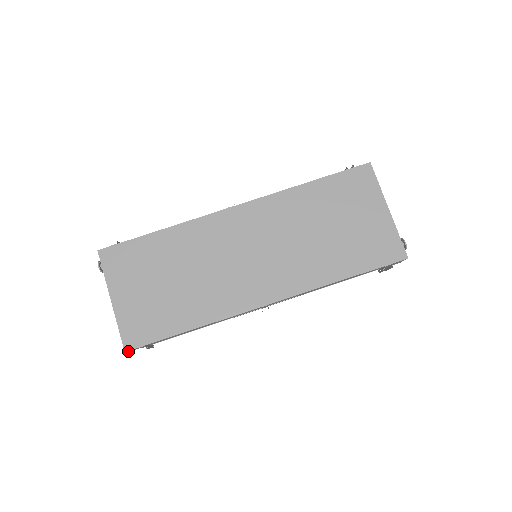
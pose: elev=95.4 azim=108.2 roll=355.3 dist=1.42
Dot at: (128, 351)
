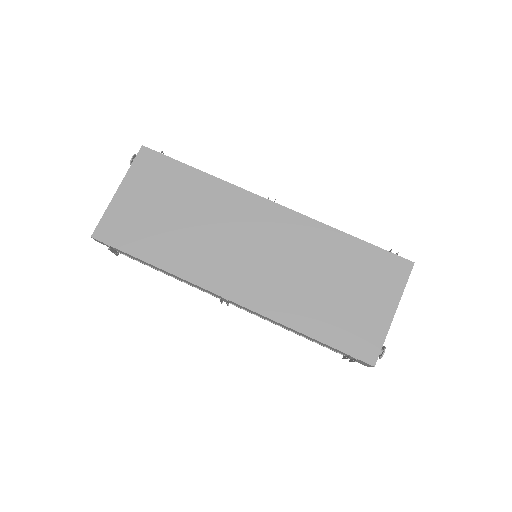
Dot at: occluded
